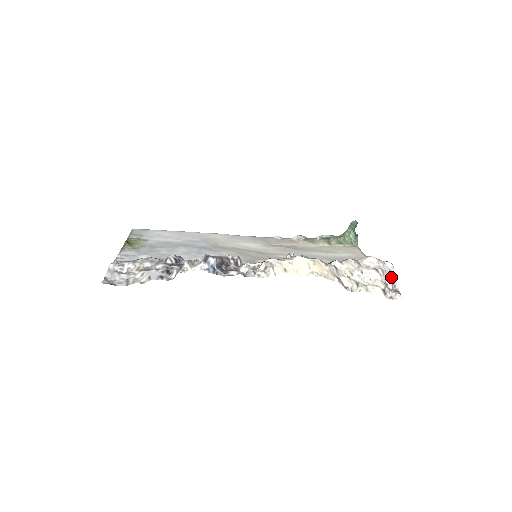
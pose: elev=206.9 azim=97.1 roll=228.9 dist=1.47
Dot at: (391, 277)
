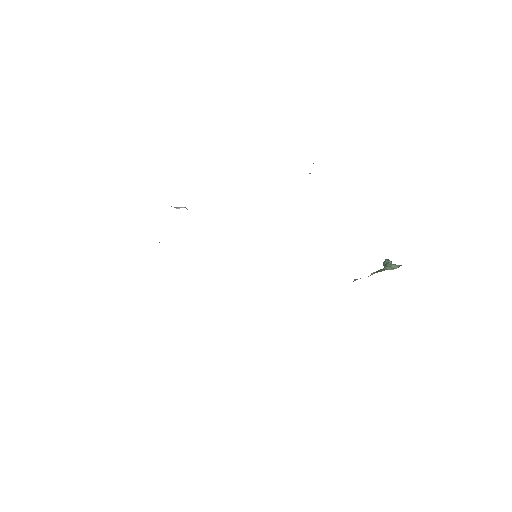
Dot at: occluded
